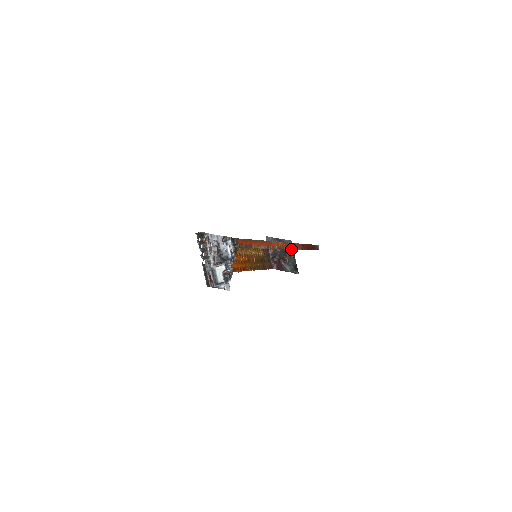
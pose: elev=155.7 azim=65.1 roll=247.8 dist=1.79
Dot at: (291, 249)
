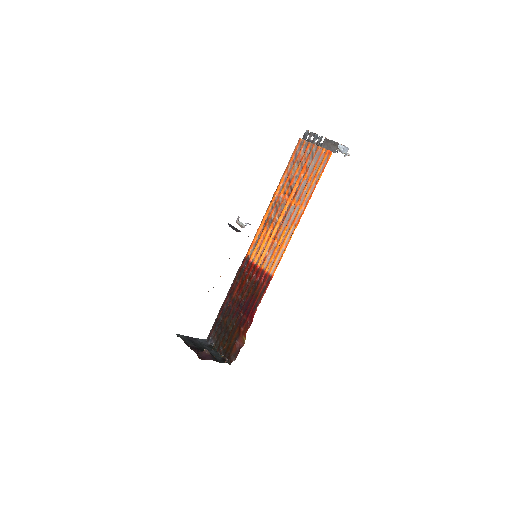
Dot at: occluded
